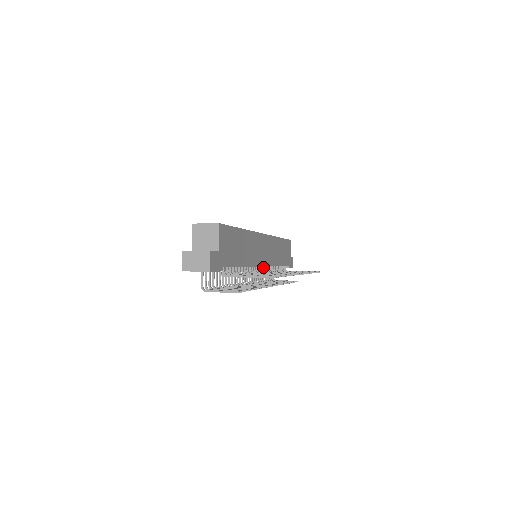
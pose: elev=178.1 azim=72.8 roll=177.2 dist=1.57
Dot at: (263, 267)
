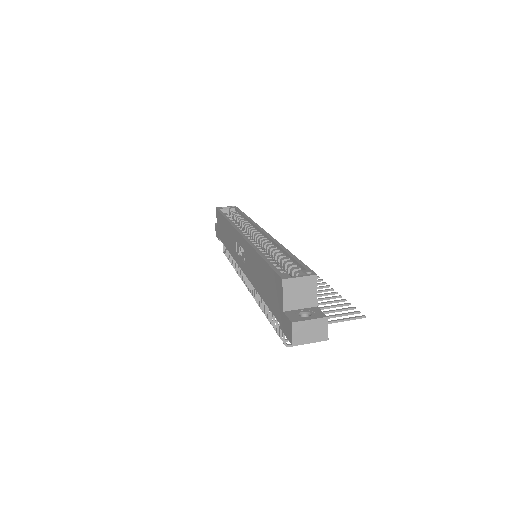
Dot at: occluded
